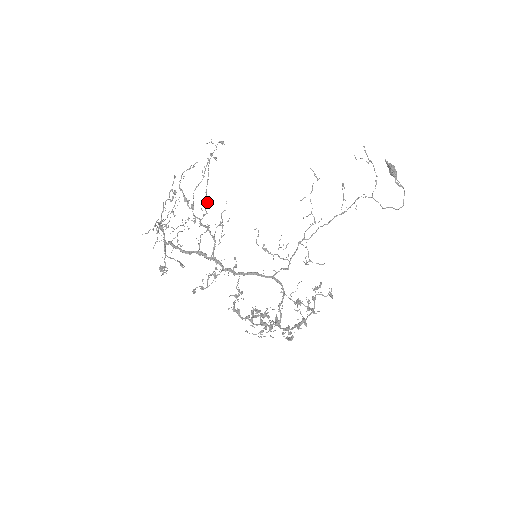
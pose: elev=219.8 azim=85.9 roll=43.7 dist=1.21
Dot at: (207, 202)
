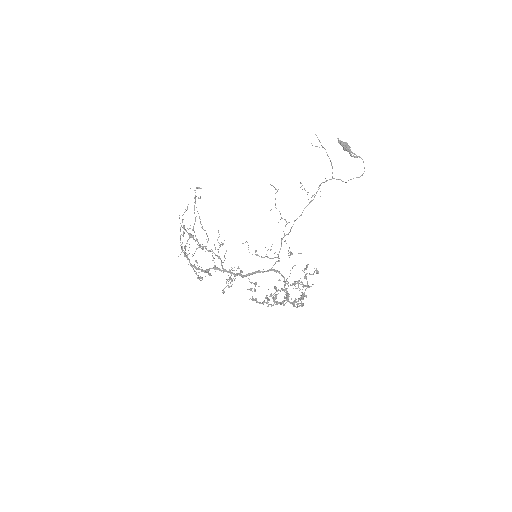
Dot at: occluded
